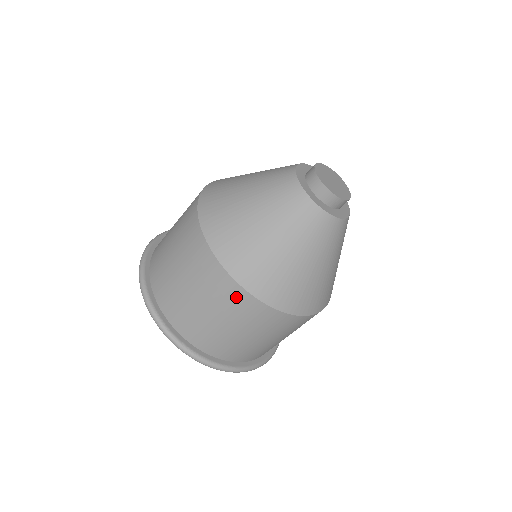
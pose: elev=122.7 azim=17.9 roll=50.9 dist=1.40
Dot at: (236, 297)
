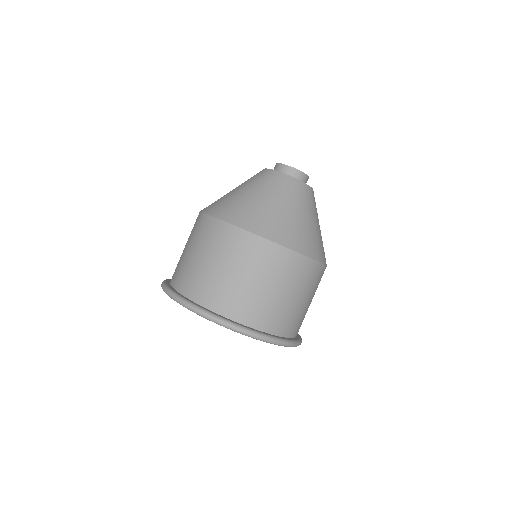
Dot at: (264, 251)
